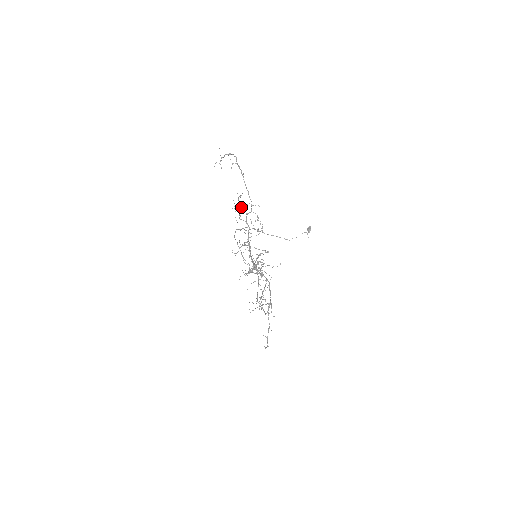
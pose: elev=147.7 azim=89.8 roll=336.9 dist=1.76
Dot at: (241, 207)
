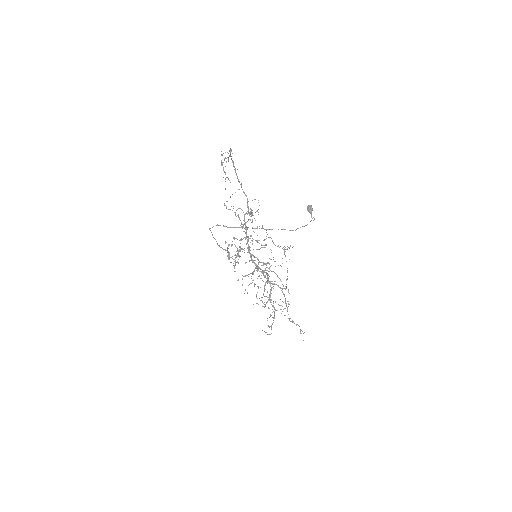
Dot at: (237, 209)
